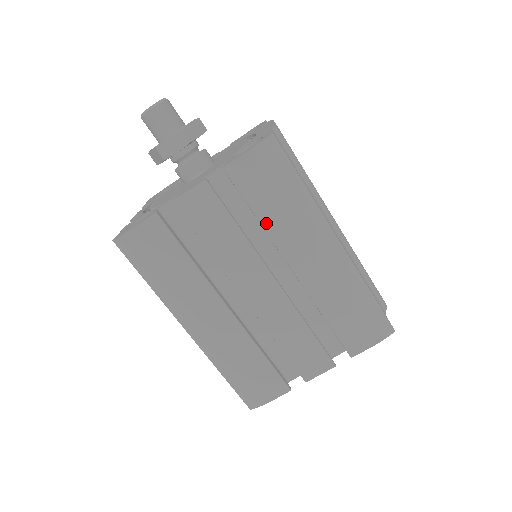
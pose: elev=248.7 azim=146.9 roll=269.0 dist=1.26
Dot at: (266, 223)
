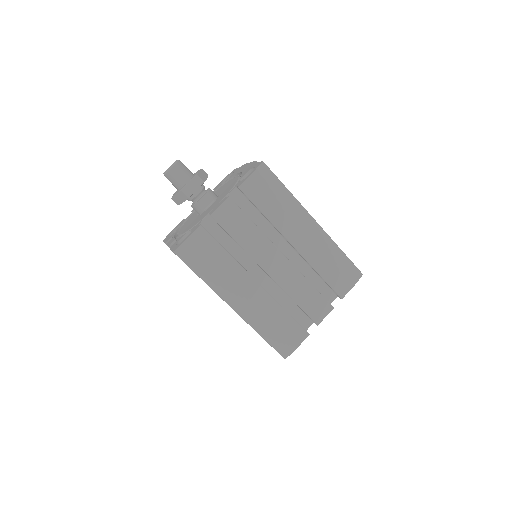
Dot at: (271, 217)
